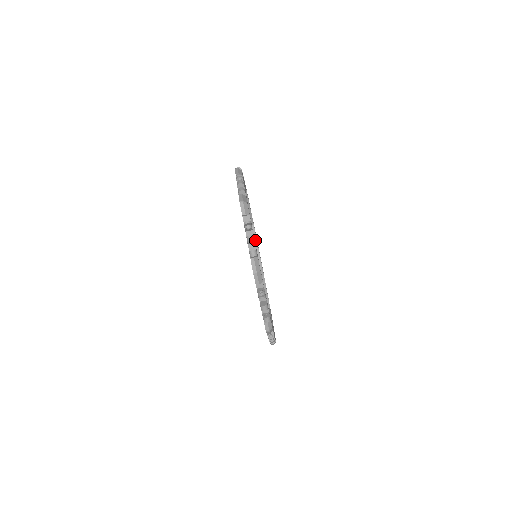
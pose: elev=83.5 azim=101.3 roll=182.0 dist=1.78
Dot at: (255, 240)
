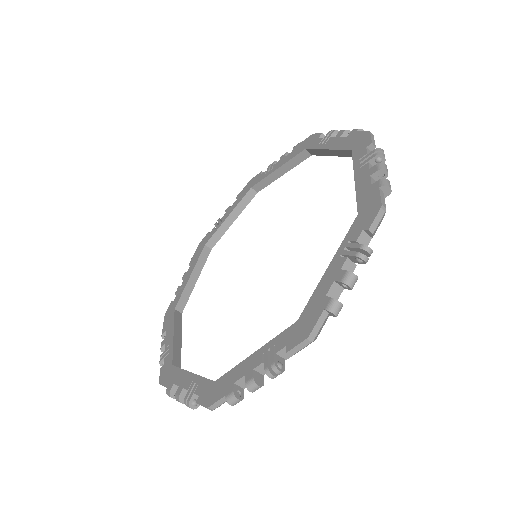
Dot at: (289, 167)
